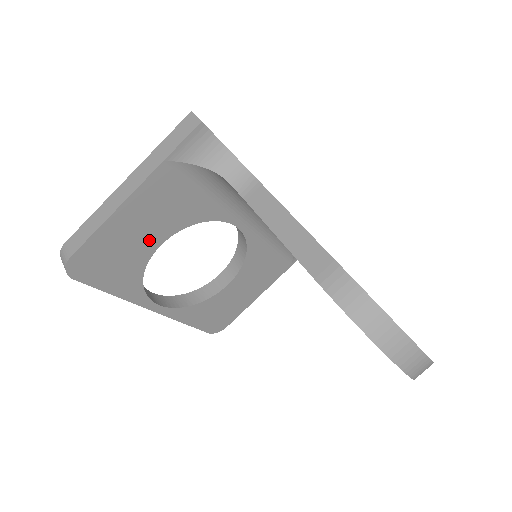
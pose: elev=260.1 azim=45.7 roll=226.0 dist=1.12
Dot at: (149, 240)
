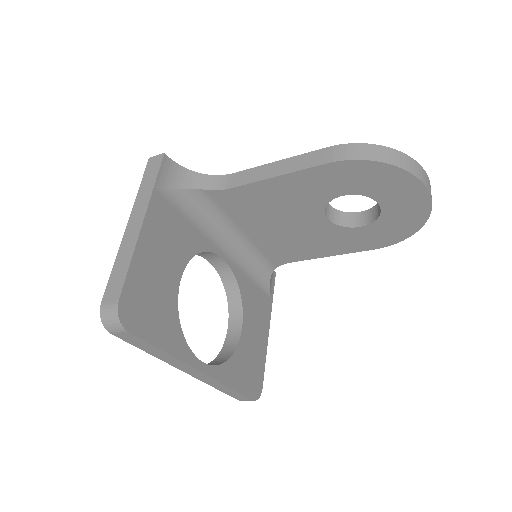
Dot at: (170, 276)
